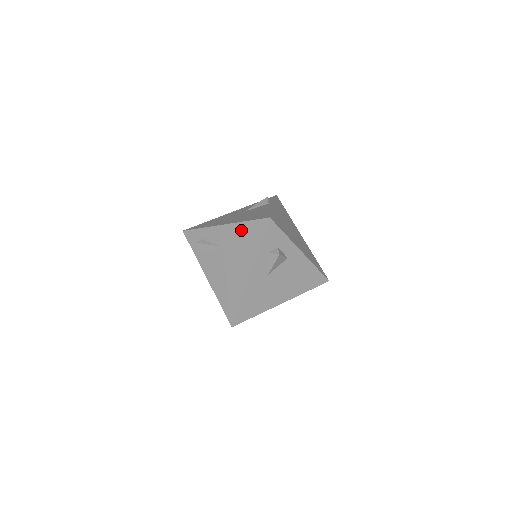
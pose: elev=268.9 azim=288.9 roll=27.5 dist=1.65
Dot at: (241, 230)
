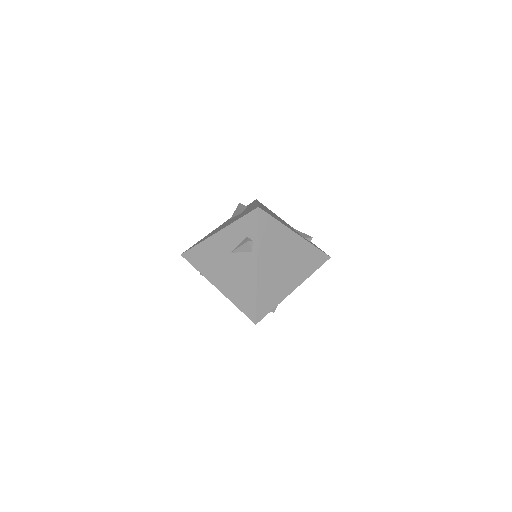
Dot at: occluded
